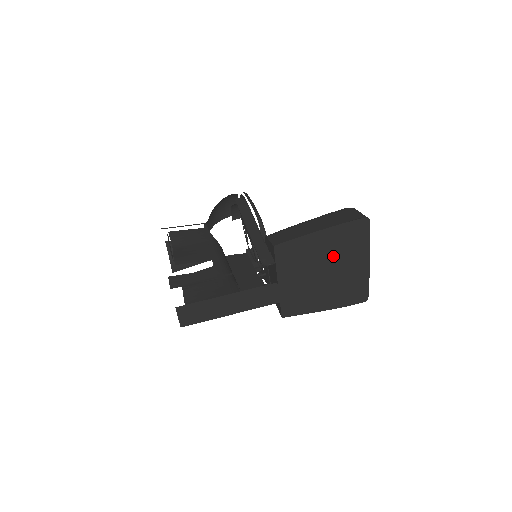
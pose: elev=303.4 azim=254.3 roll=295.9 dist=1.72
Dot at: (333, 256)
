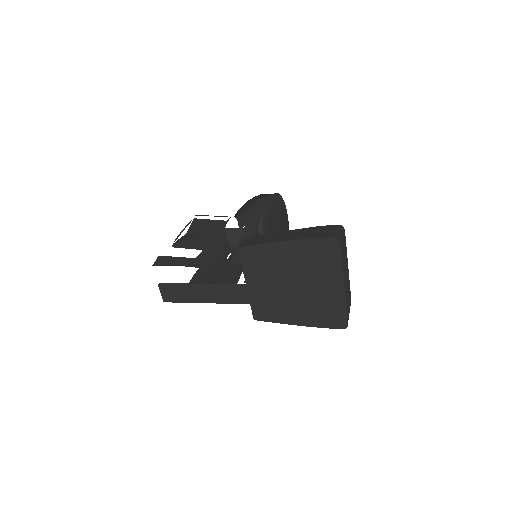
Dot at: (301, 271)
